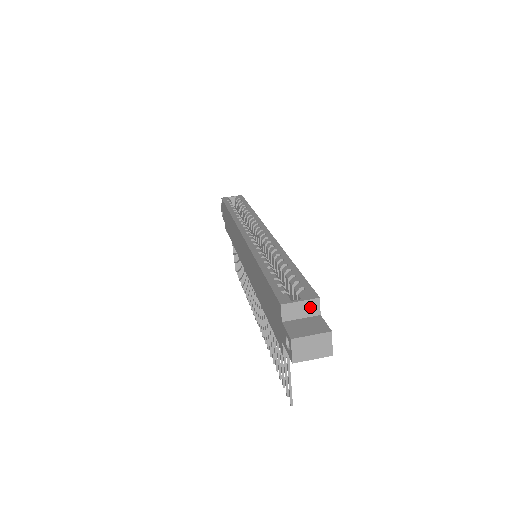
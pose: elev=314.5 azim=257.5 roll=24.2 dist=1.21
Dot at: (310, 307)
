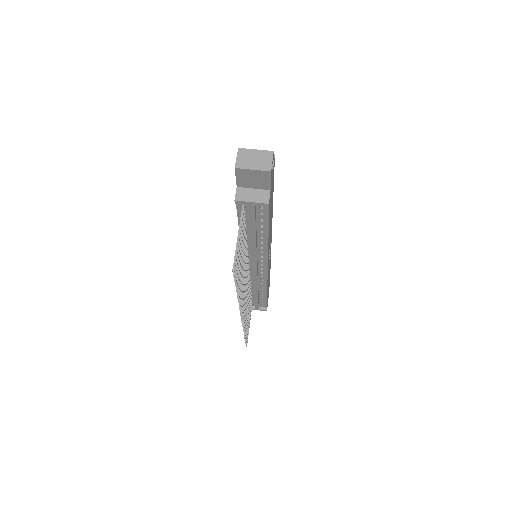
Dot at: occluded
